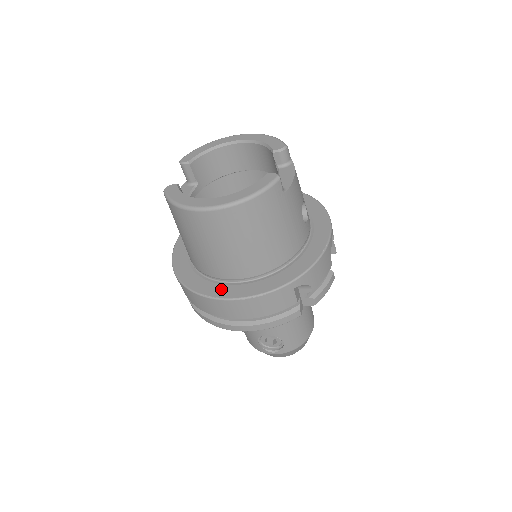
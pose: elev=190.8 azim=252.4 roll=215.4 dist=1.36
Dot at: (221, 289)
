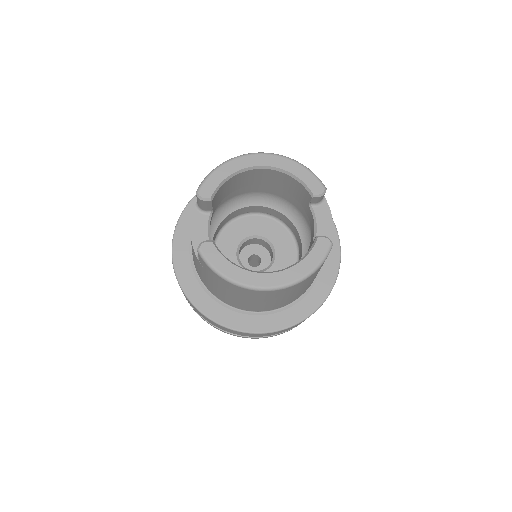
Dot at: (248, 321)
